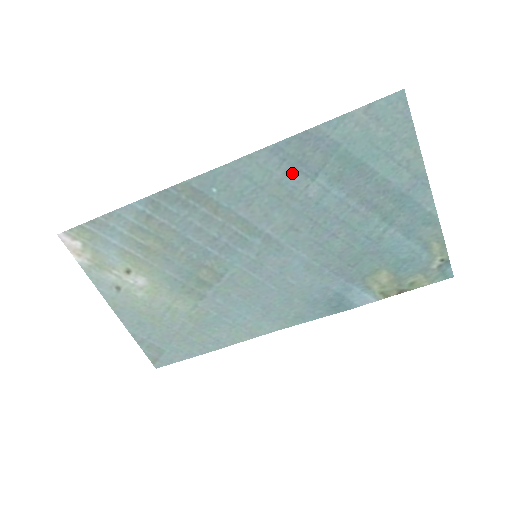
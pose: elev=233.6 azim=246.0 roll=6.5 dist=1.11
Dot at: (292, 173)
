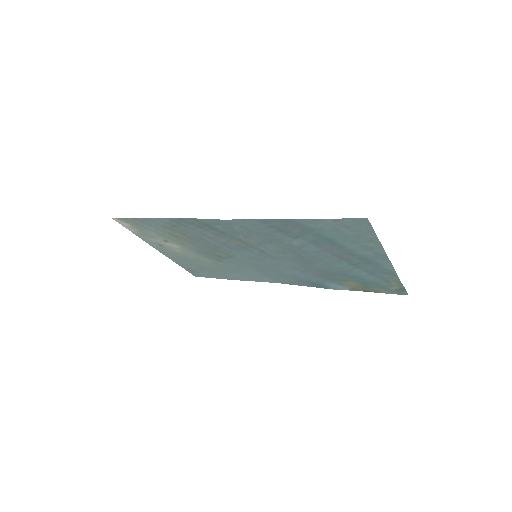
Dot at: (278, 233)
